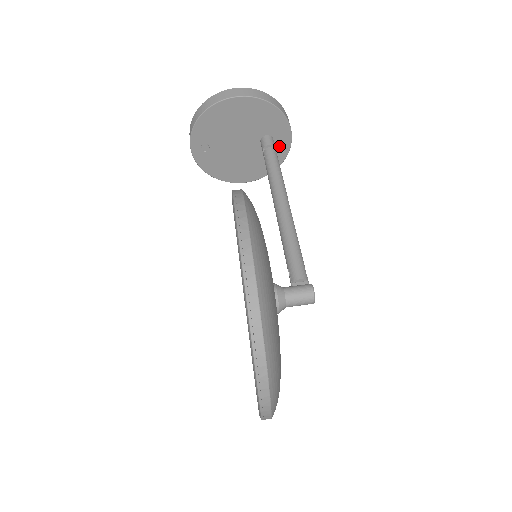
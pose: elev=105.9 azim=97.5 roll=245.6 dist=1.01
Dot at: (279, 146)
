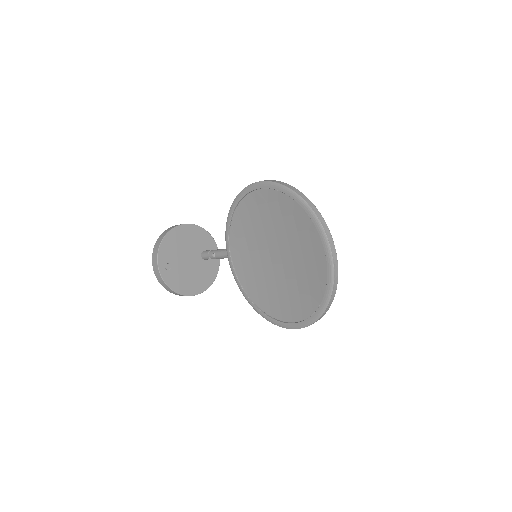
Dot at: (213, 259)
